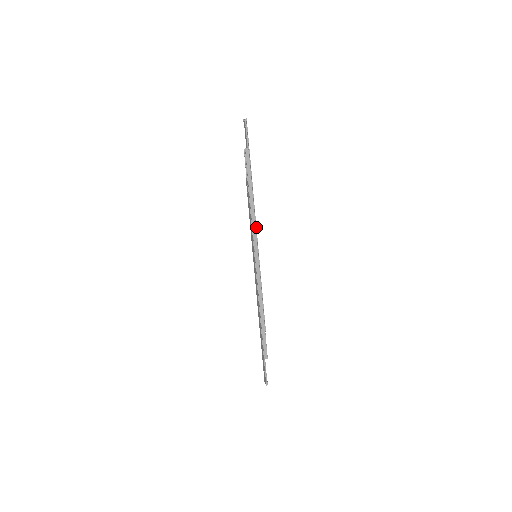
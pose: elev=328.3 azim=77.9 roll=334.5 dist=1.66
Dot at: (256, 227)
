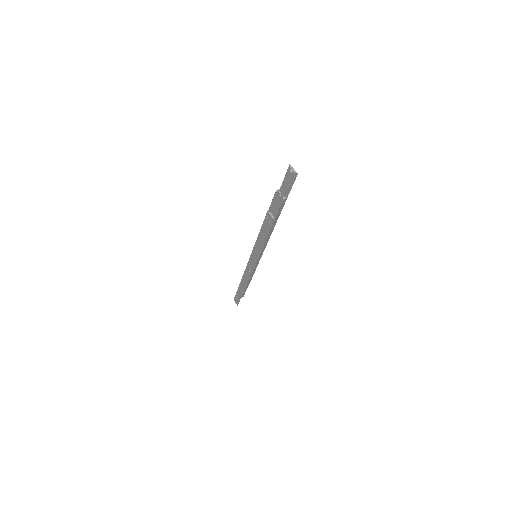
Dot at: (266, 245)
